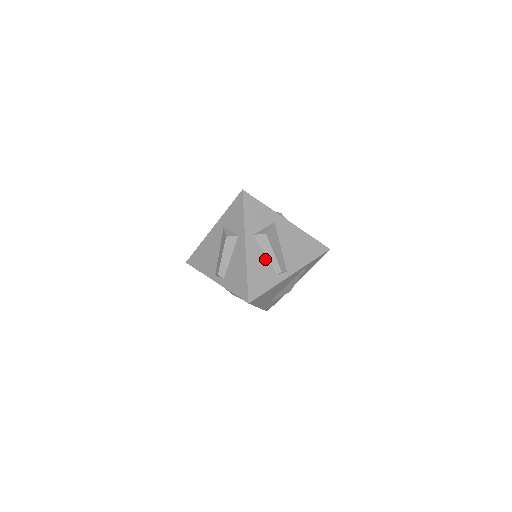
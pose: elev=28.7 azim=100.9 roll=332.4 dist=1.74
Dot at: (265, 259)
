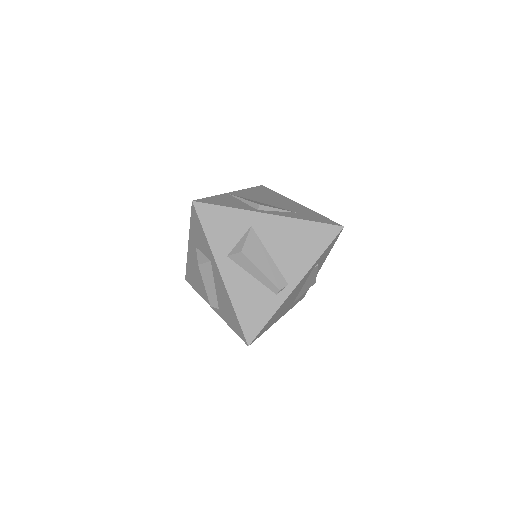
Dot at: (253, 281)
